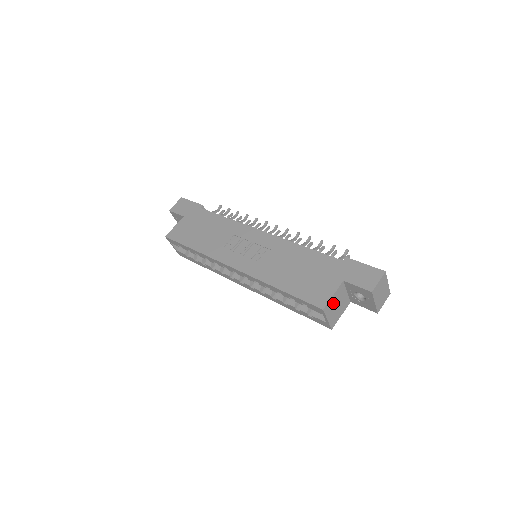
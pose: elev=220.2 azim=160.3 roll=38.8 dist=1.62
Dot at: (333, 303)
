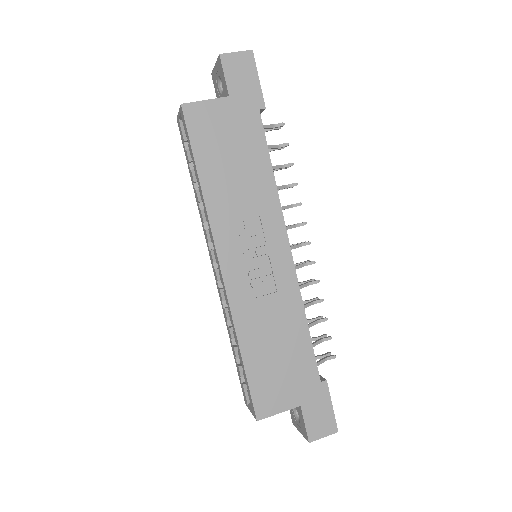
Dot at: occluded
